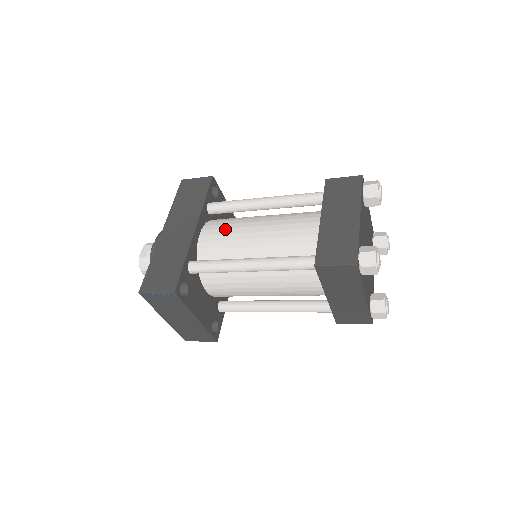
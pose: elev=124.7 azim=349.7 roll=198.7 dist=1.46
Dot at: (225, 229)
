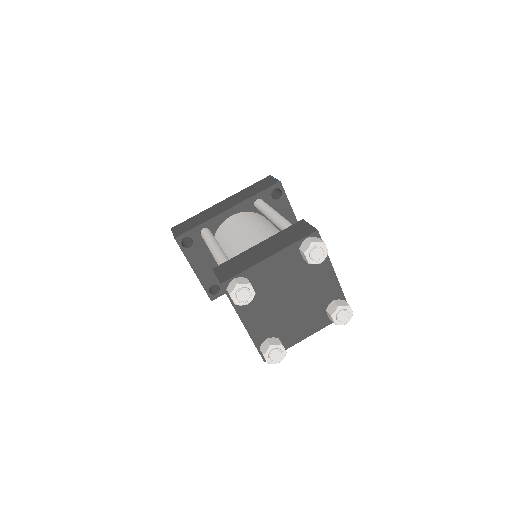
Dot at: (240, 220)
